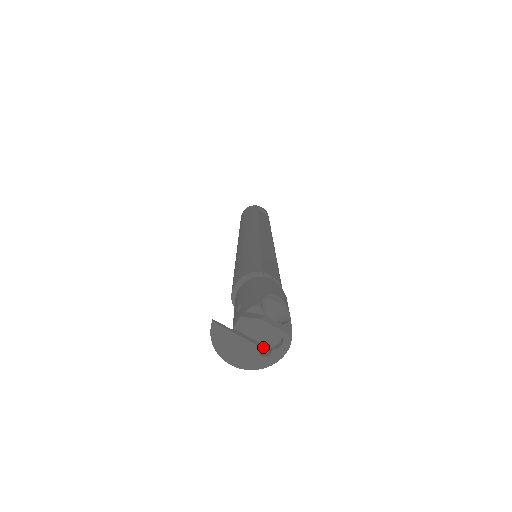
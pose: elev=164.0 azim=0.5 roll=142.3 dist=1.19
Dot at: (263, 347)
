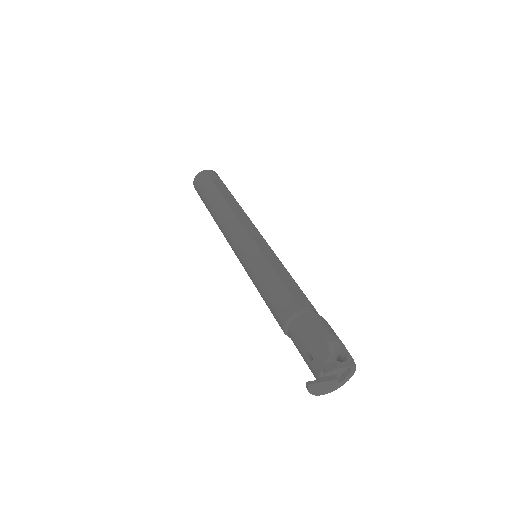
Dot at: (337, 375)
